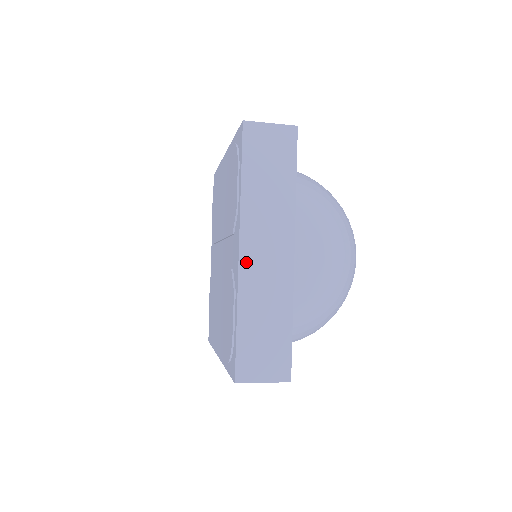
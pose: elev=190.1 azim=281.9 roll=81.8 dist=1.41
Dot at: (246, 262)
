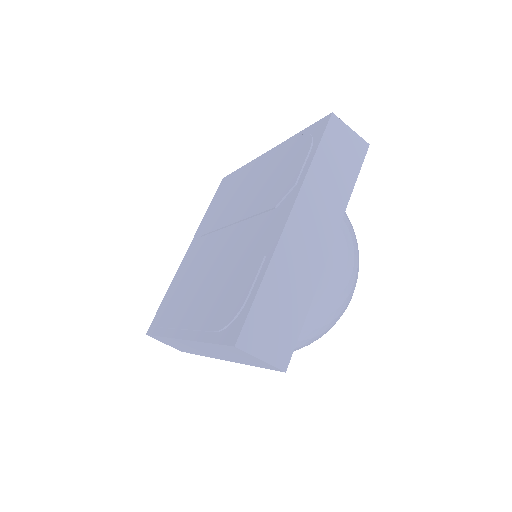
Dot at: (290, 231)
